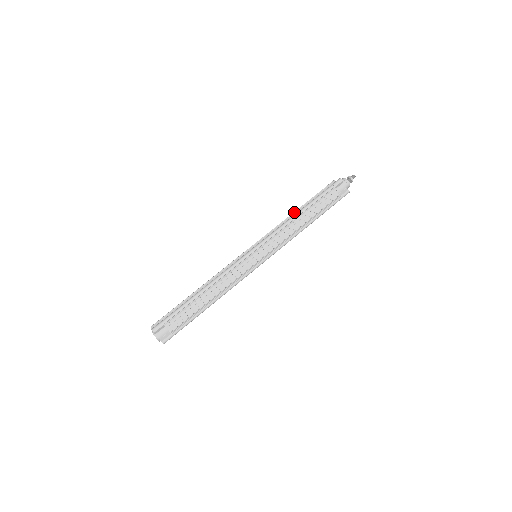
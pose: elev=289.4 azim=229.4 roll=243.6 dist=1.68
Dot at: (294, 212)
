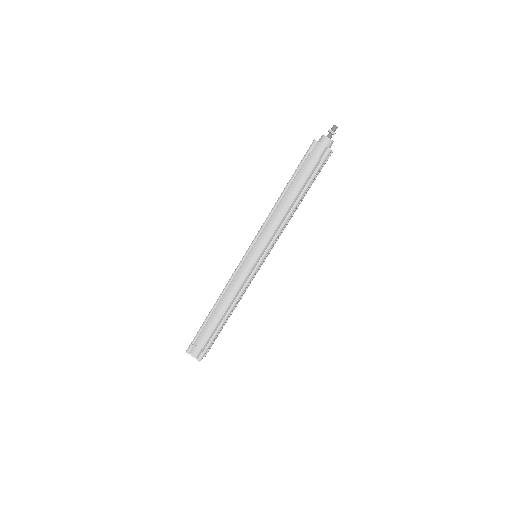
Dot at: (282, 198)
